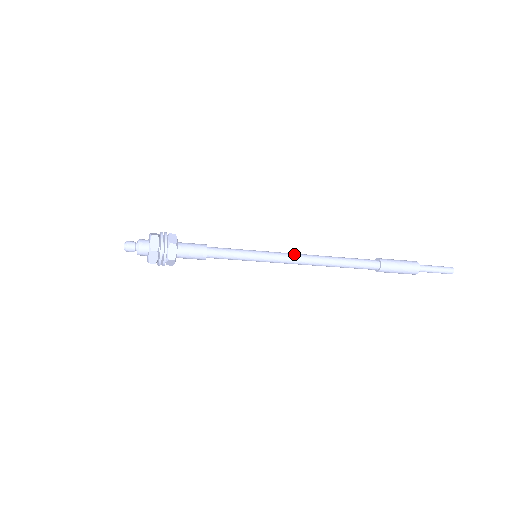
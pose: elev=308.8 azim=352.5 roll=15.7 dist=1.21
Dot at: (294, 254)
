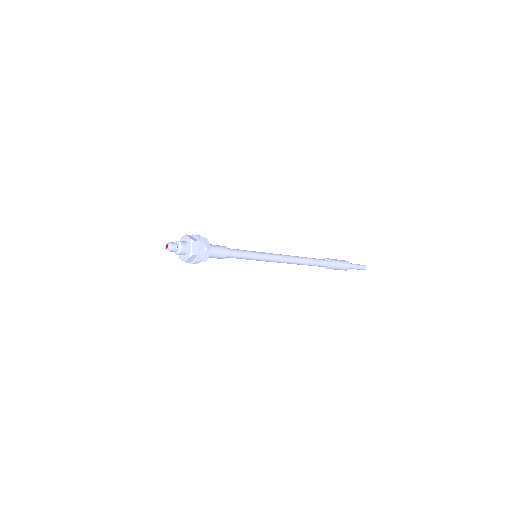
Dot at: (278, 254)
